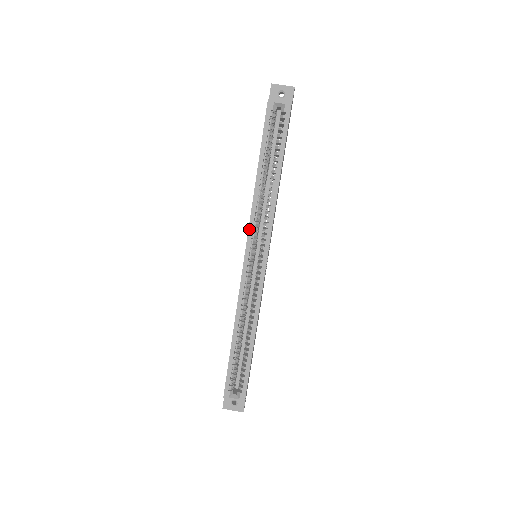
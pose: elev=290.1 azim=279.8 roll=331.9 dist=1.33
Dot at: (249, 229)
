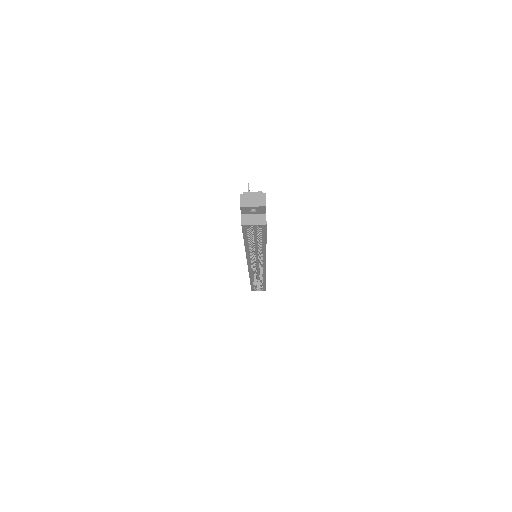
Dot at: (247, 261)
